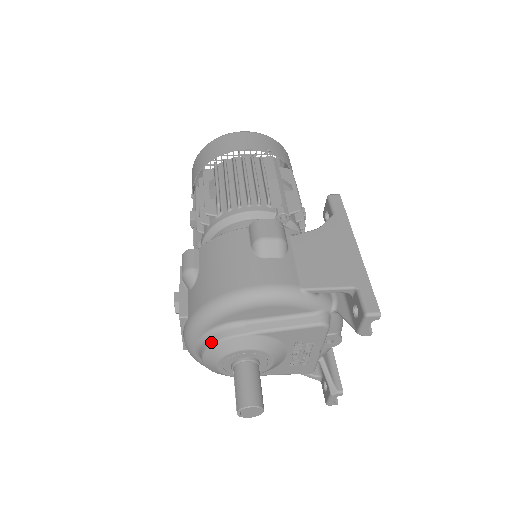
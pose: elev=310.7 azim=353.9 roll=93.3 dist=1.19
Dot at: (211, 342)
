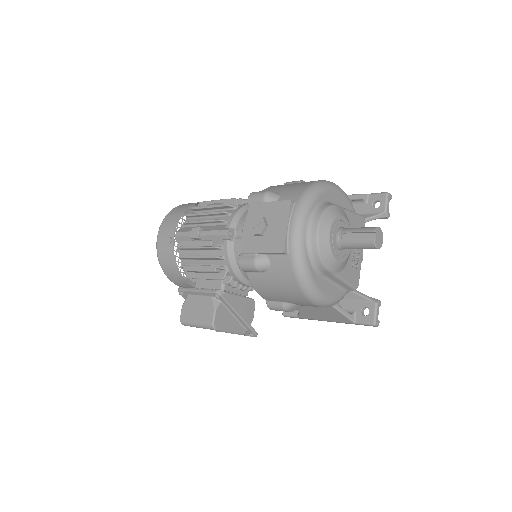
Dot at: (323, 209)
